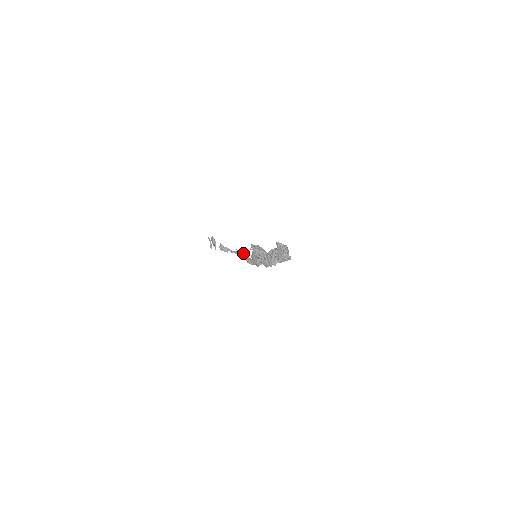
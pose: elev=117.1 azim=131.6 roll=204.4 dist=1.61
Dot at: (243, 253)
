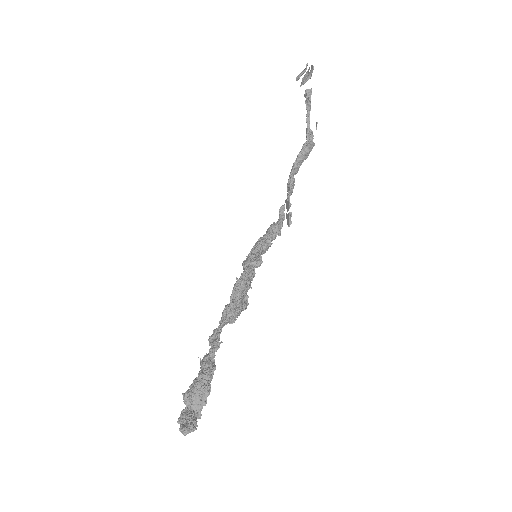
Dot at: (304, 154)
